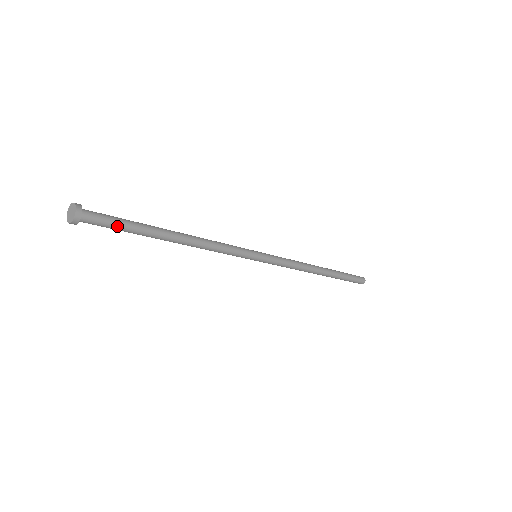
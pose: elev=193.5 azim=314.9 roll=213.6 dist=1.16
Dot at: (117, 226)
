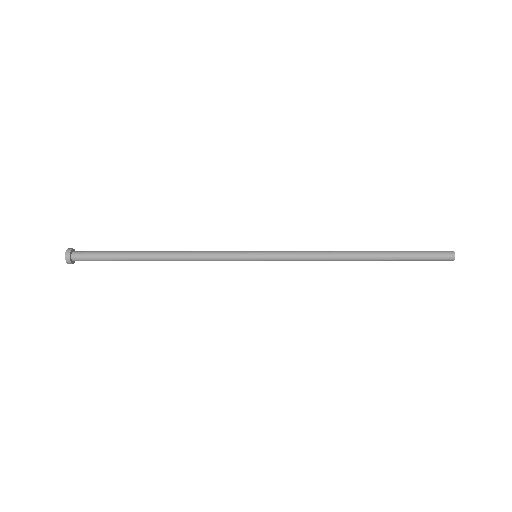
Dot at: (103, 260)
